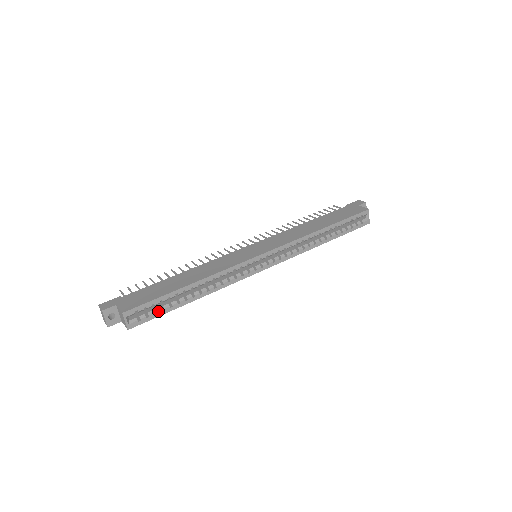
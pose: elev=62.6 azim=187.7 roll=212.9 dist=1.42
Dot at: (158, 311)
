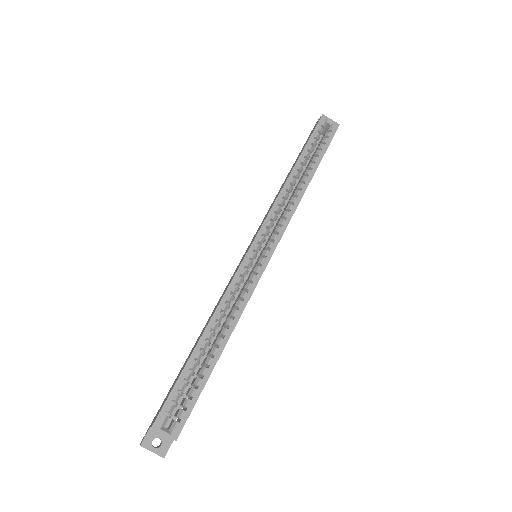
Dot at: (192, 393)
